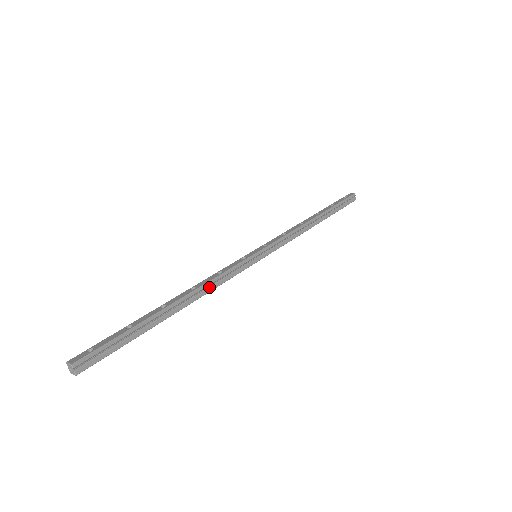
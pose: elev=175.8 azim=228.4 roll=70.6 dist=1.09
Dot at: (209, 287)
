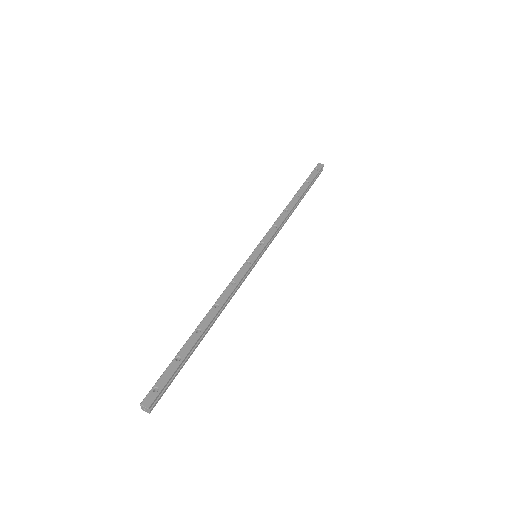
Dot at: (227, 301)
